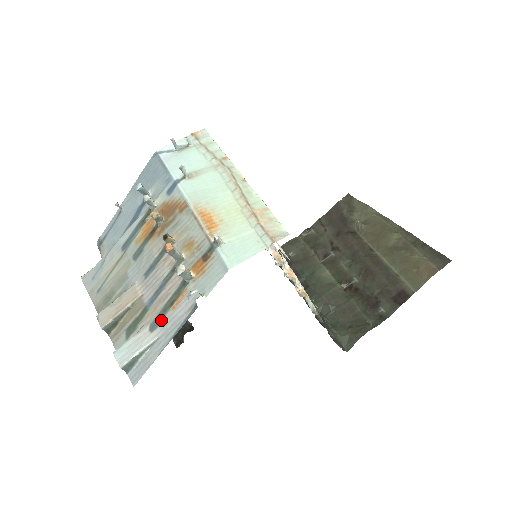
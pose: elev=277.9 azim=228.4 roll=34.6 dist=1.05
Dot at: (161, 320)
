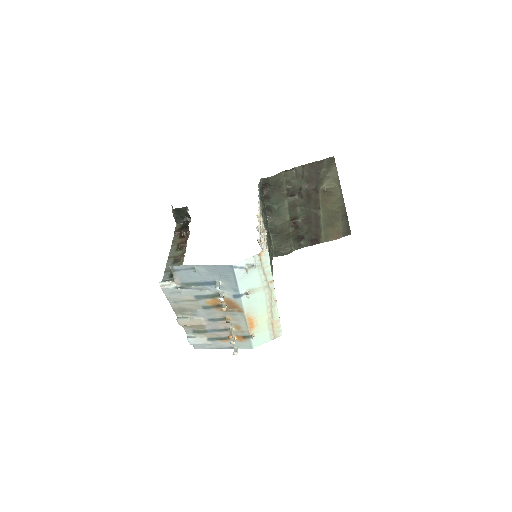
Dot at: (214, 341)
